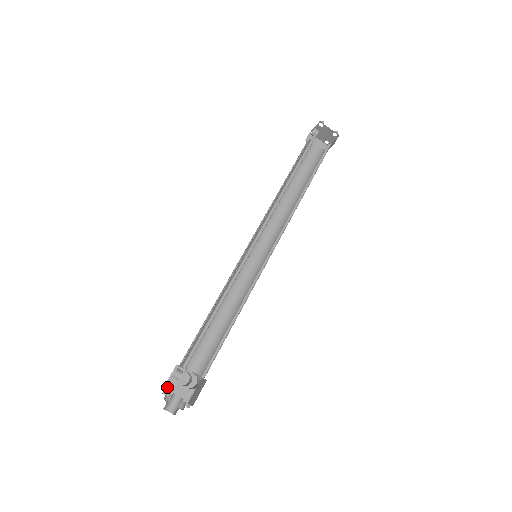
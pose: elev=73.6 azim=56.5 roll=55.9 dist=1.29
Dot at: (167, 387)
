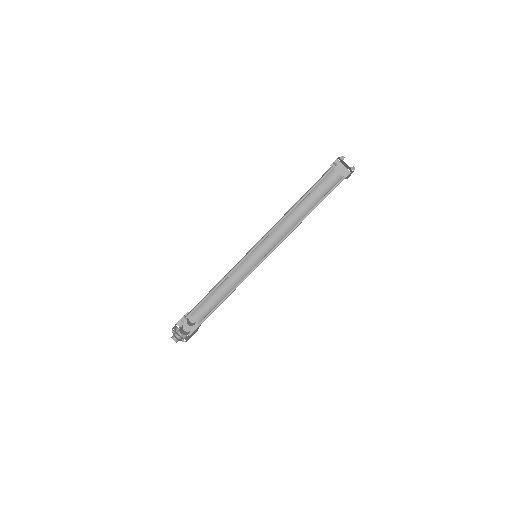
Dot at: (179, 323)
